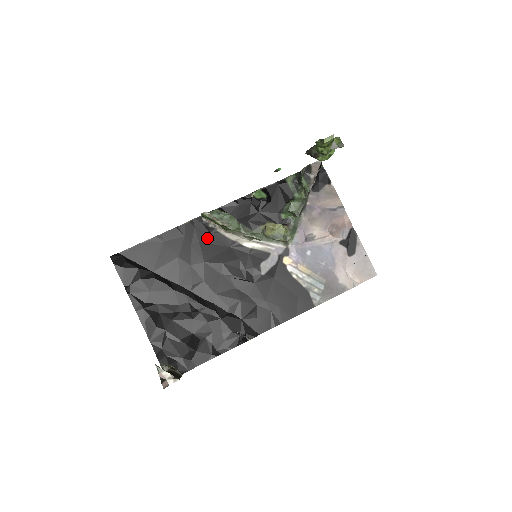
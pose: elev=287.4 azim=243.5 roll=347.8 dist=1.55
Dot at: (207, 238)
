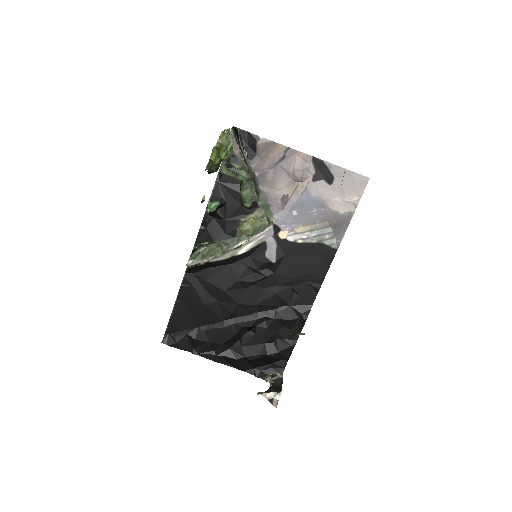
Dot at: (209, 273)
